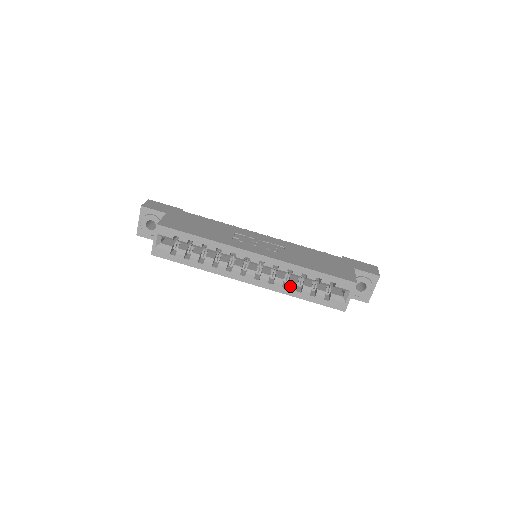
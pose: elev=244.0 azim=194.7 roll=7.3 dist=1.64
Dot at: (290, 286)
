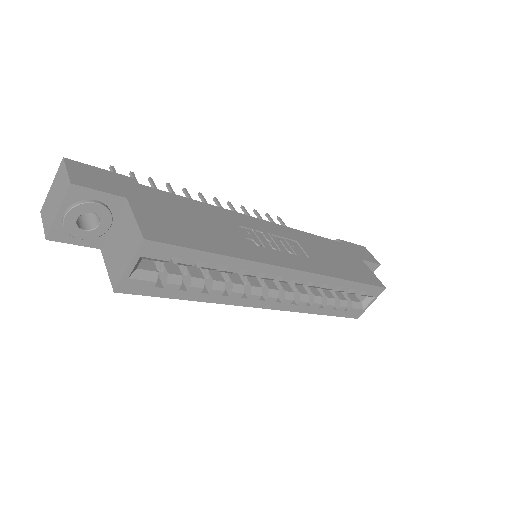
Dot at: (316, 303)
